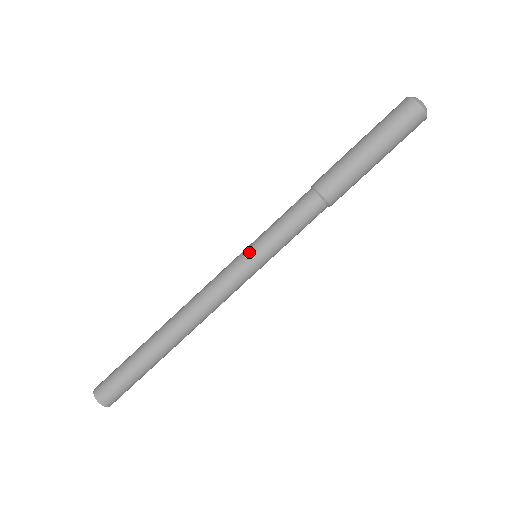
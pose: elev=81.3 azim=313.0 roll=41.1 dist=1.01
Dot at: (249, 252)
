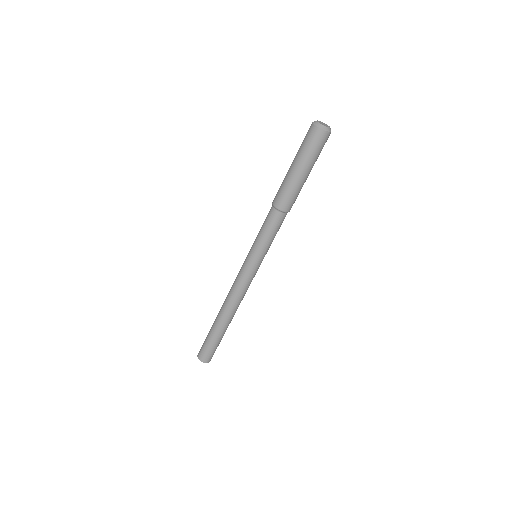
Dot at: (256, 261)
